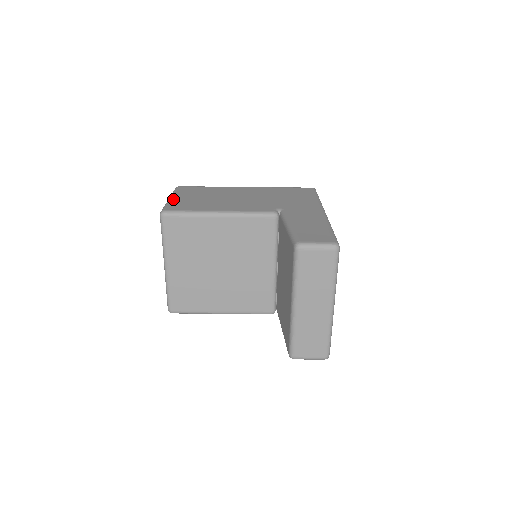
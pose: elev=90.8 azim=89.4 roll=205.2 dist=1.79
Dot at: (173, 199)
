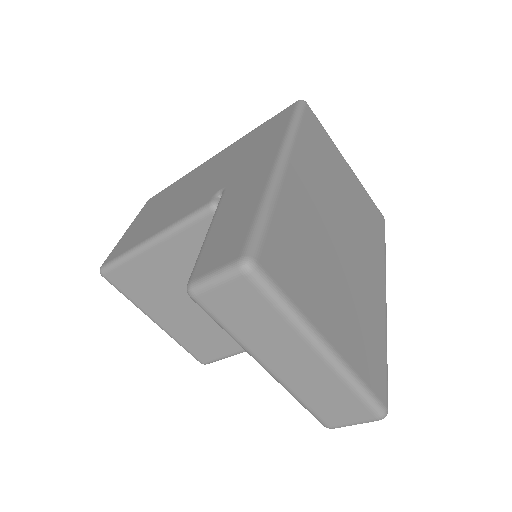
Dot at: (124, 234)
